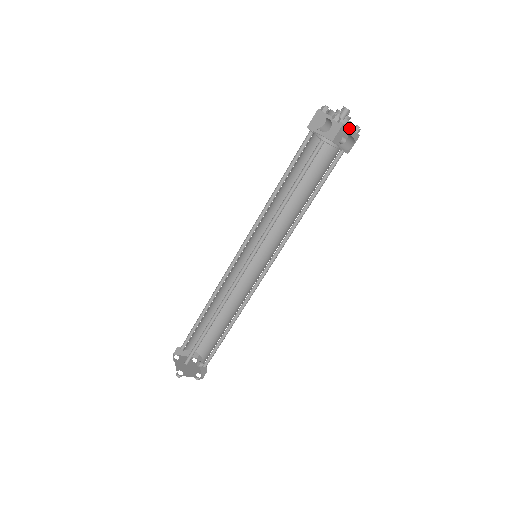
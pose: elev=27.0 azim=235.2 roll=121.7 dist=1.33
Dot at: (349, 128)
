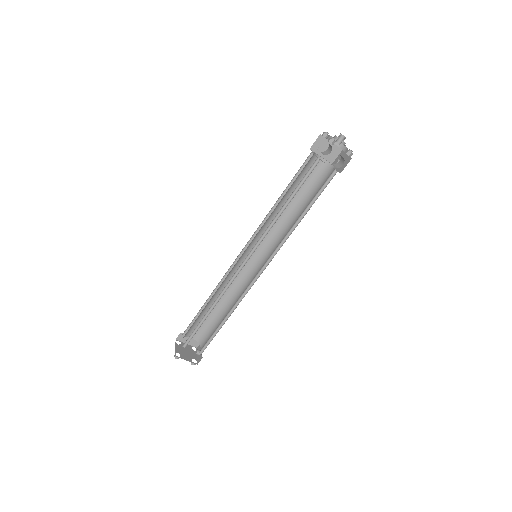
Dot at: (345, 153)
